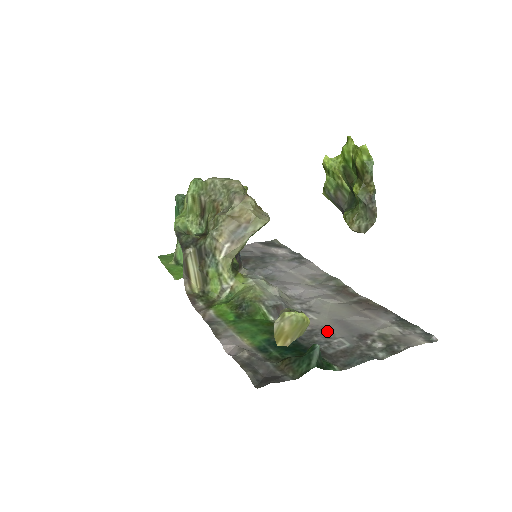
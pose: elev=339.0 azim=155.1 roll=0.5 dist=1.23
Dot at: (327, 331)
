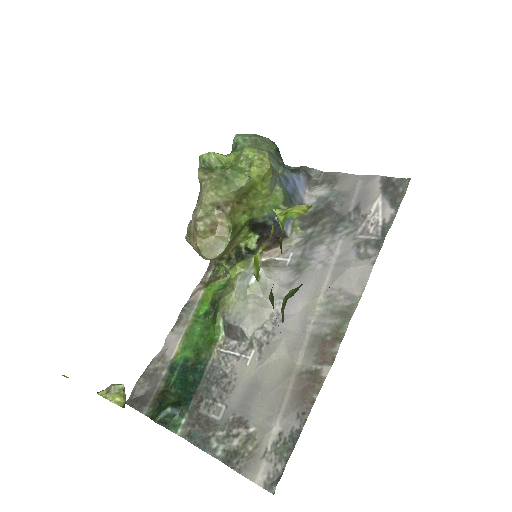
Dot at: (229, 388)
